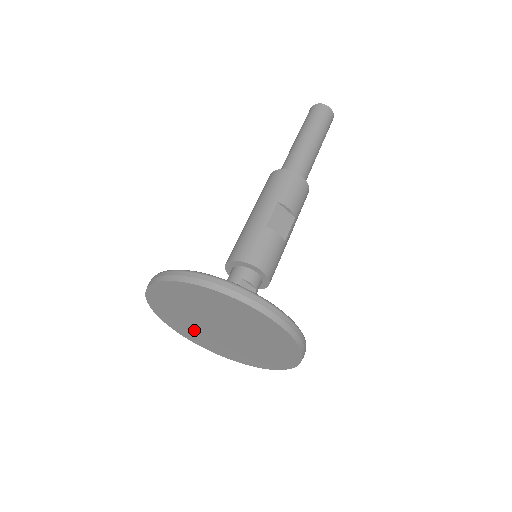
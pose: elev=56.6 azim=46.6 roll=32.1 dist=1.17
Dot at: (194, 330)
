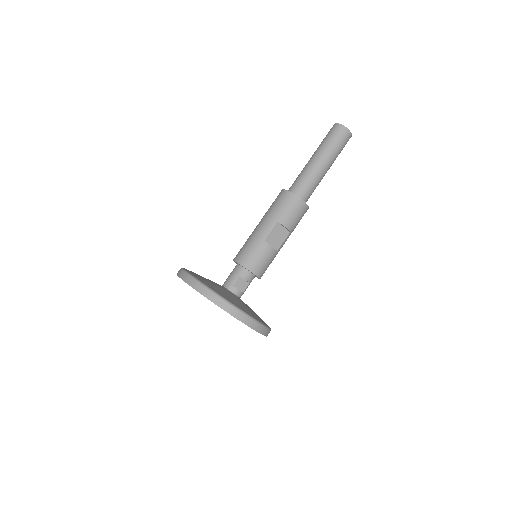
Dot at: occluded
